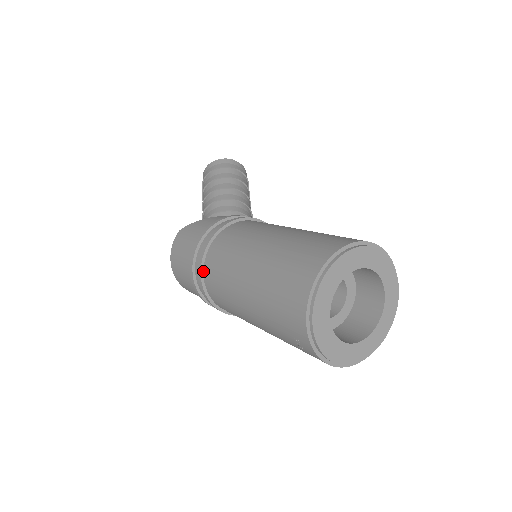
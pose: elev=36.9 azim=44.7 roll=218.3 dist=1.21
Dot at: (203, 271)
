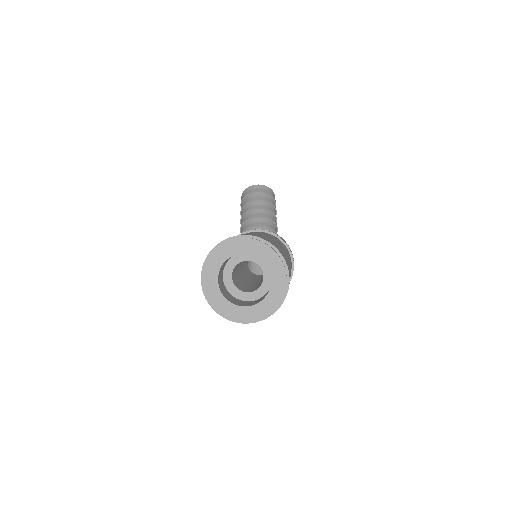
Dot at: occluded
